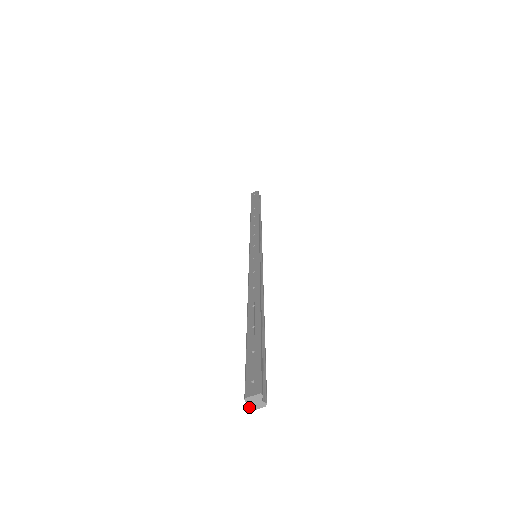
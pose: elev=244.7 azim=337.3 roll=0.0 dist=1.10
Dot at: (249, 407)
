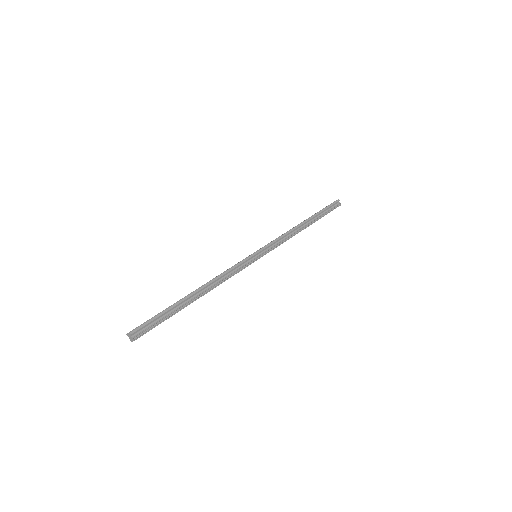
Dot at: (130, 340)
